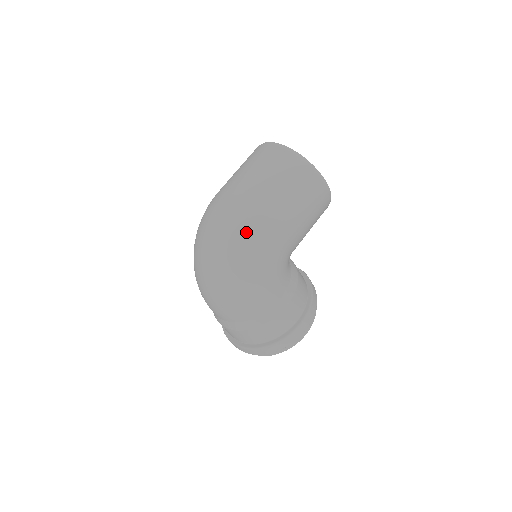
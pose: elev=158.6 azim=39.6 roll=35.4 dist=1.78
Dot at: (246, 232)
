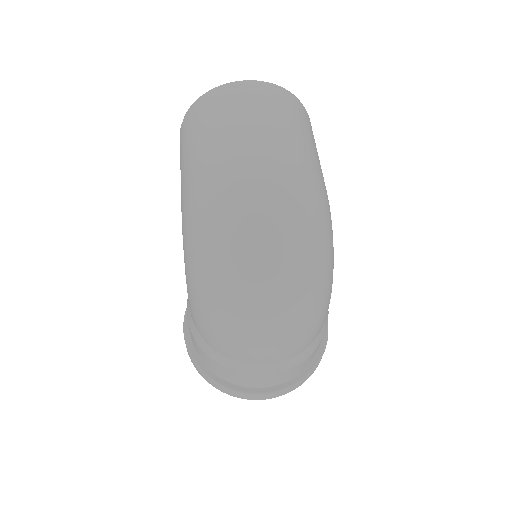
Dot at: (320, 208)
